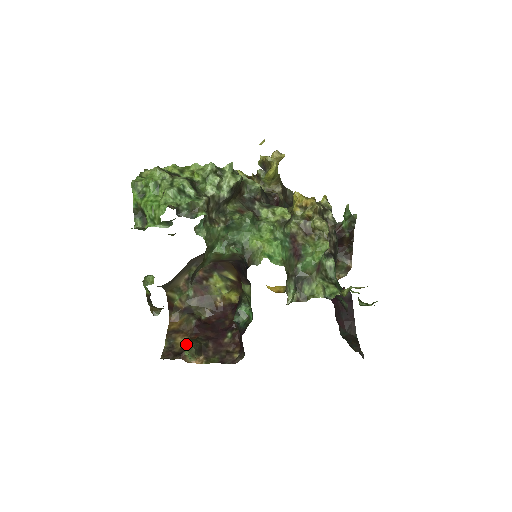
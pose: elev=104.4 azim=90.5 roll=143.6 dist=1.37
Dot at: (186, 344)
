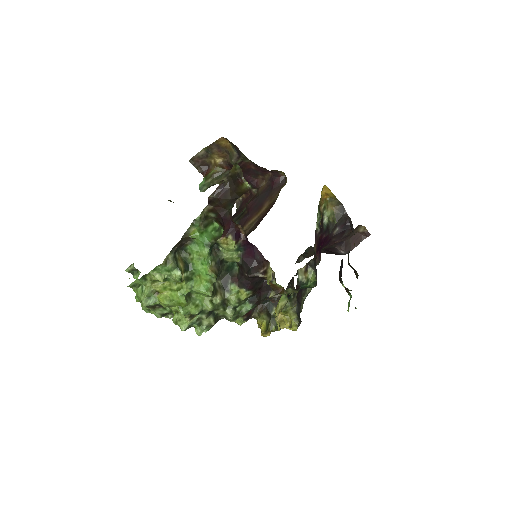
Dot at: (200, 189)
